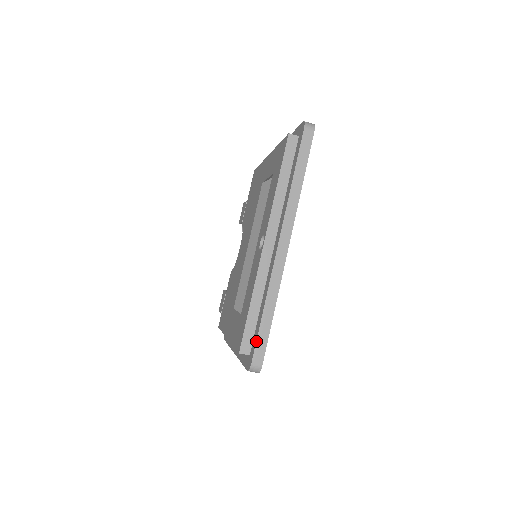
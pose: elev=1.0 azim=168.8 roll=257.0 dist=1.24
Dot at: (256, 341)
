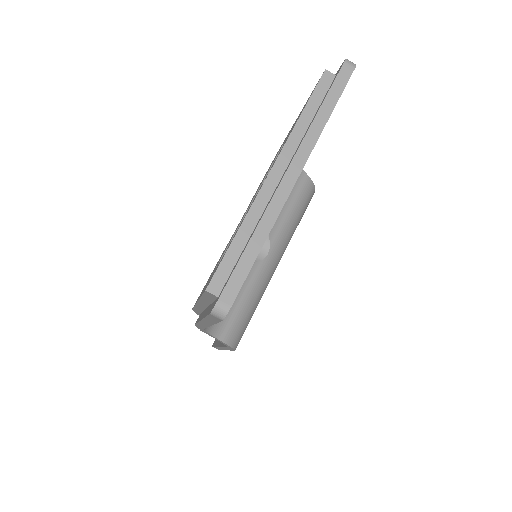
Dot at: (231, 275)
